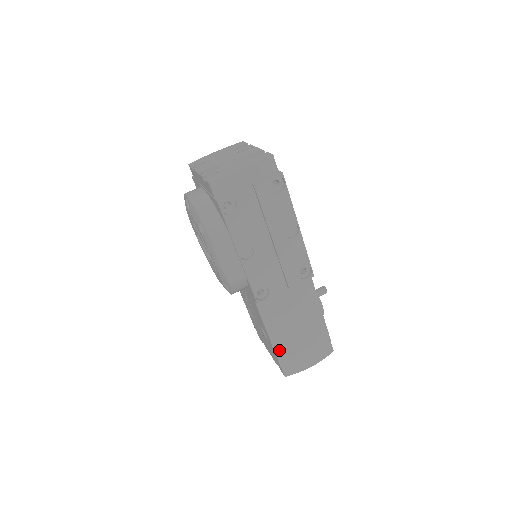
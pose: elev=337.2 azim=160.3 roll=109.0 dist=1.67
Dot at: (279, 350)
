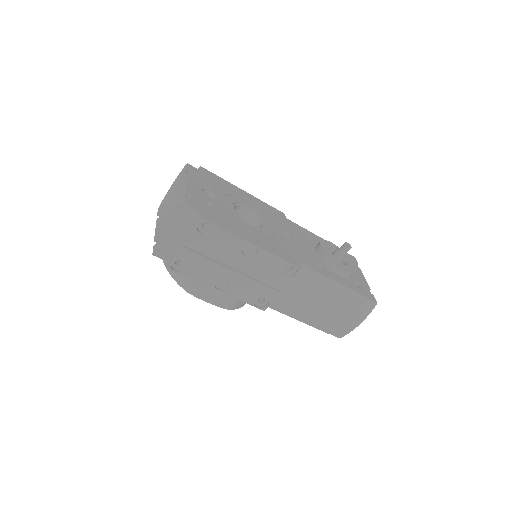
Dot at: (317, 325)
